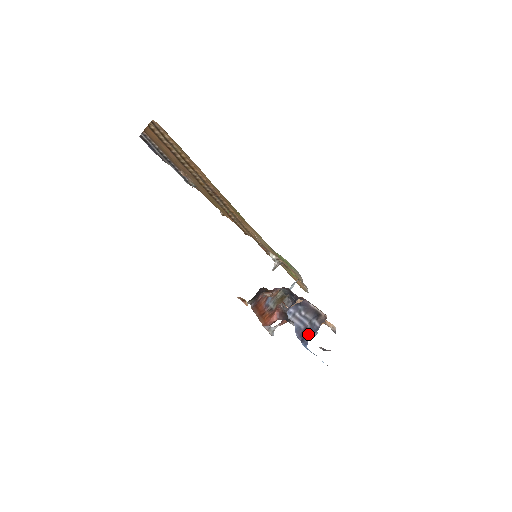
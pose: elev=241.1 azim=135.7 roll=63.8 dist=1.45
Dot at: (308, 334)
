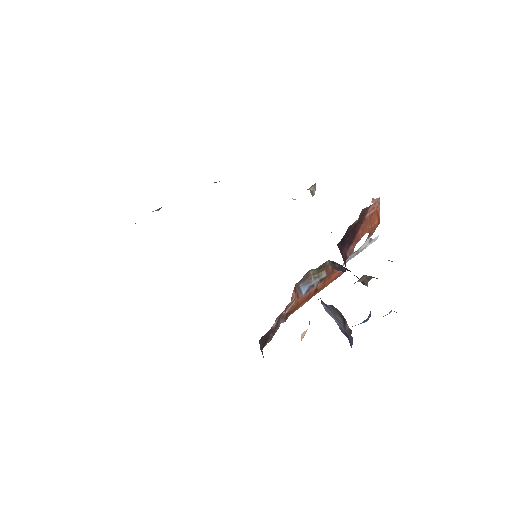
Dot at: occluded
